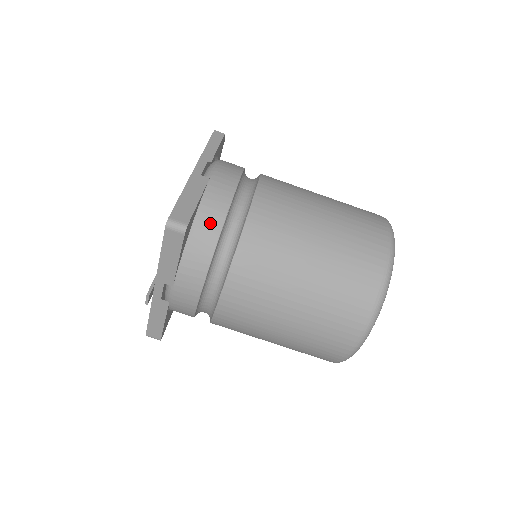
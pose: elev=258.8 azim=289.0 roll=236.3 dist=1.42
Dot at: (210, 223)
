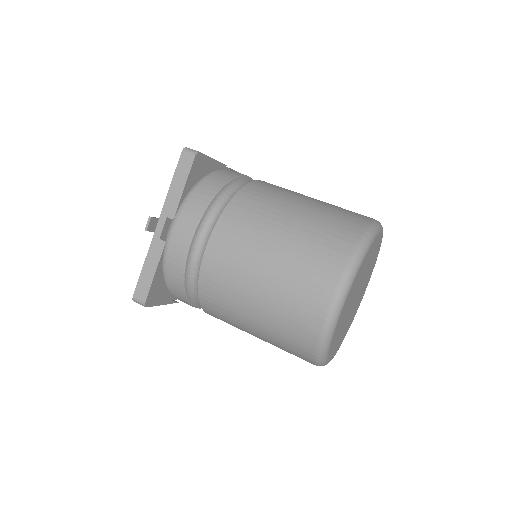
Dot at: (219, 179)
